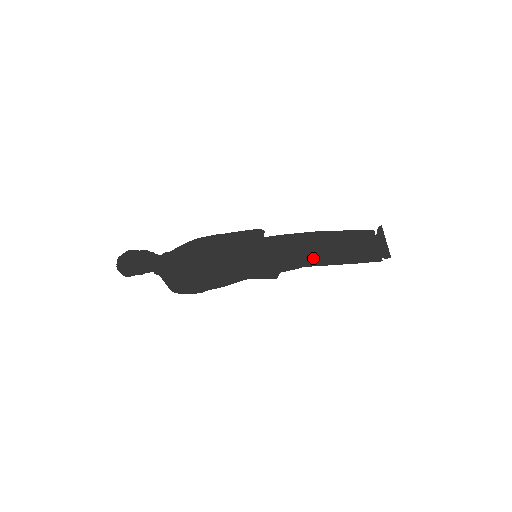
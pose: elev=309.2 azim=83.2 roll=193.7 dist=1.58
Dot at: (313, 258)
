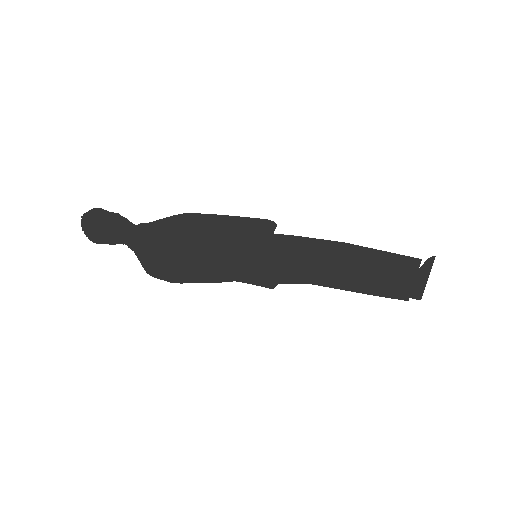
Dot at: (326, 276)
